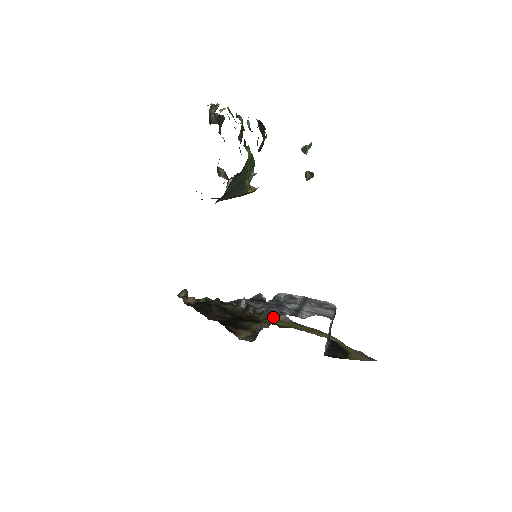
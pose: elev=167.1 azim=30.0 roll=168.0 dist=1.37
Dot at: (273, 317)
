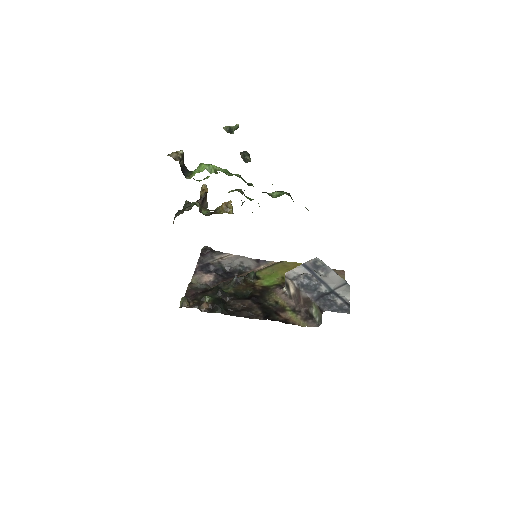
Dot at: (242, 266)
